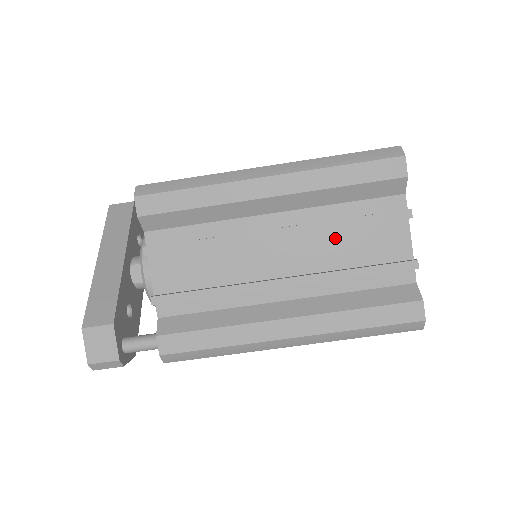
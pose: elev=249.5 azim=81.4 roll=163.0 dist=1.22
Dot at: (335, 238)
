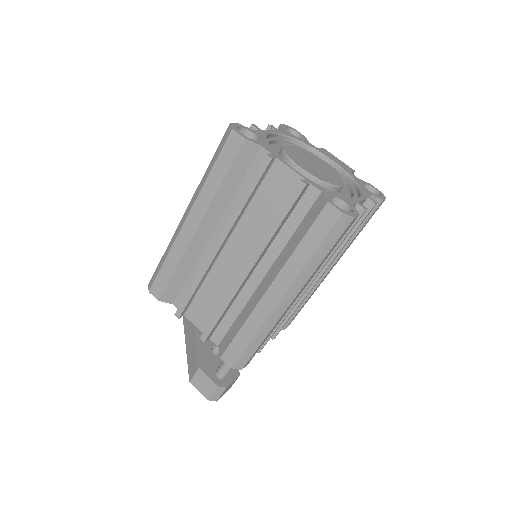
Dot at: (252, 214)
